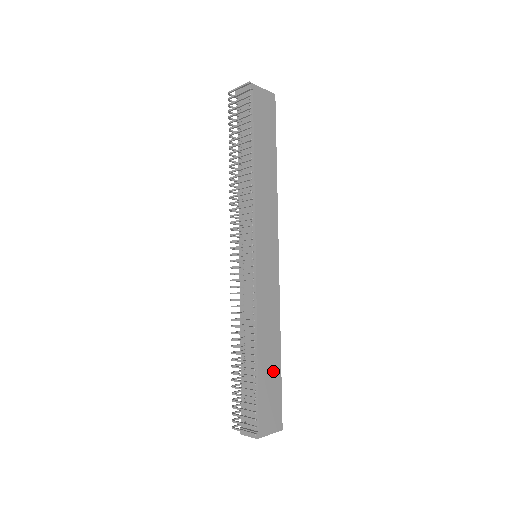
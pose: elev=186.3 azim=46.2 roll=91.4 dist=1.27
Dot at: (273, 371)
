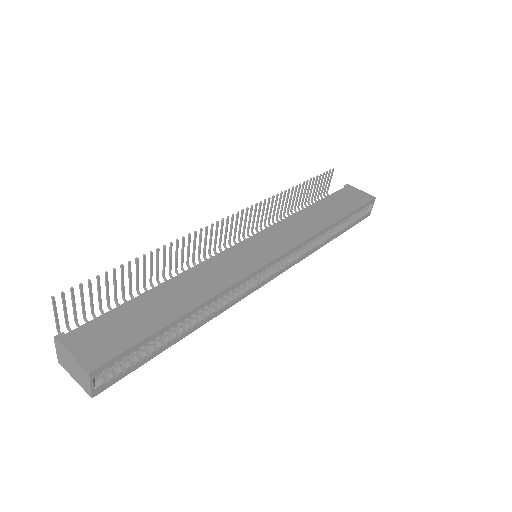
Dot at: (158, 314)
